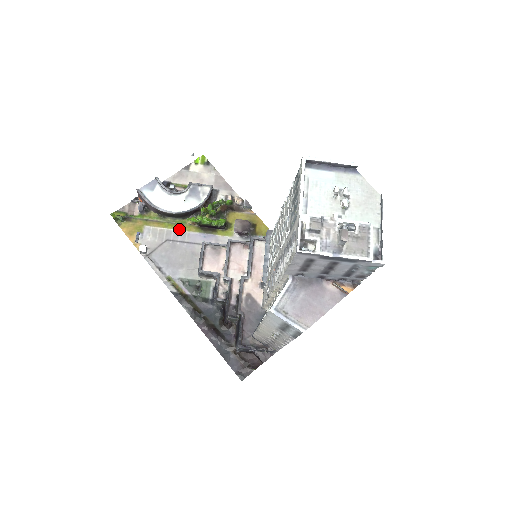
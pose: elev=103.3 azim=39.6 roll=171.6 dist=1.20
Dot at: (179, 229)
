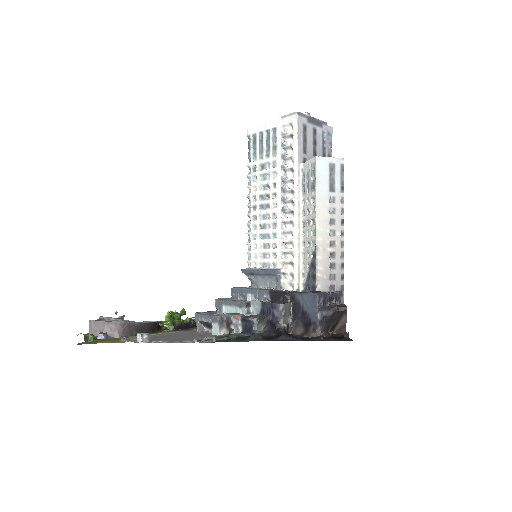
Dot at: (159, 333)
